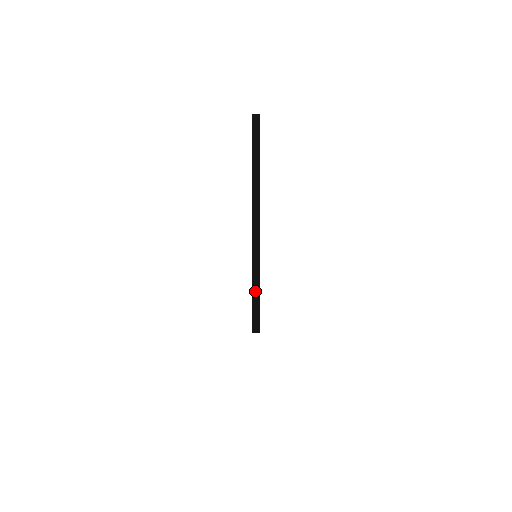
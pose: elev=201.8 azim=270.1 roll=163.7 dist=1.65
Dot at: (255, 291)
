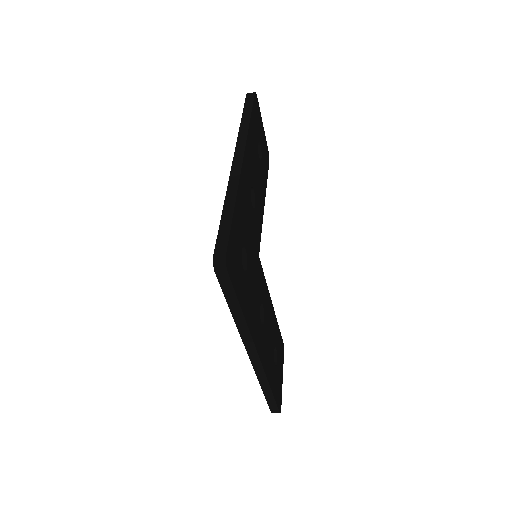
Dot at: (225, 219)
